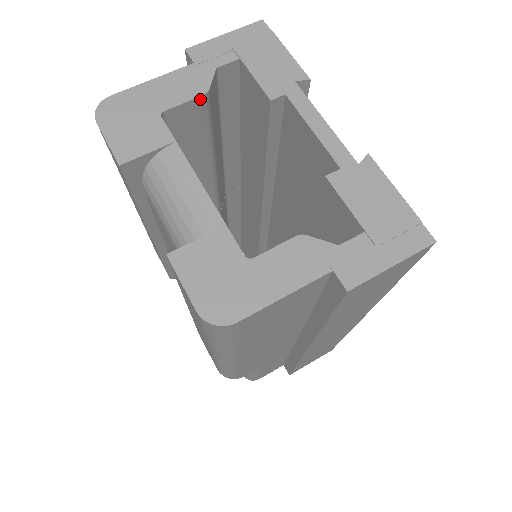
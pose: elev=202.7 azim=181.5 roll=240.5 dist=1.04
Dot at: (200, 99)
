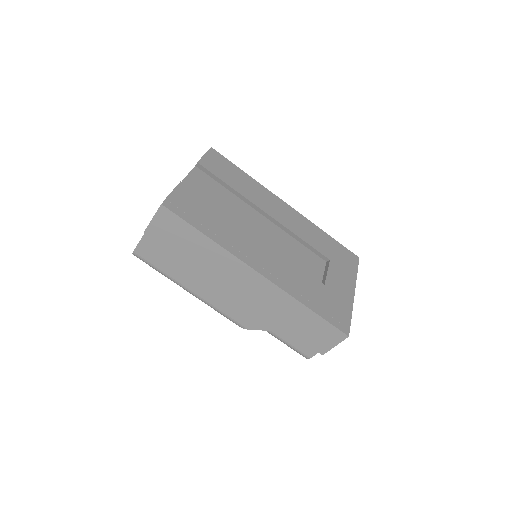
Dot at: occluded
